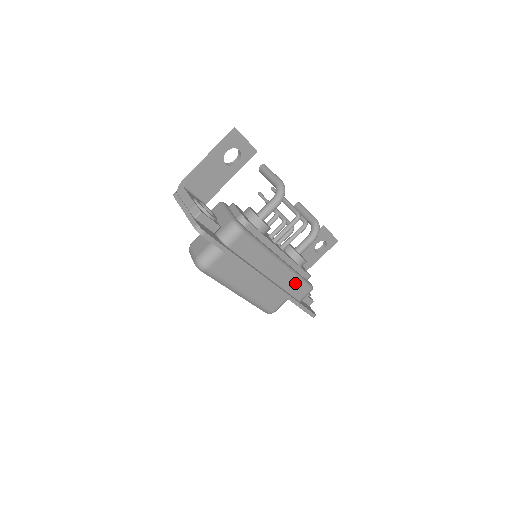
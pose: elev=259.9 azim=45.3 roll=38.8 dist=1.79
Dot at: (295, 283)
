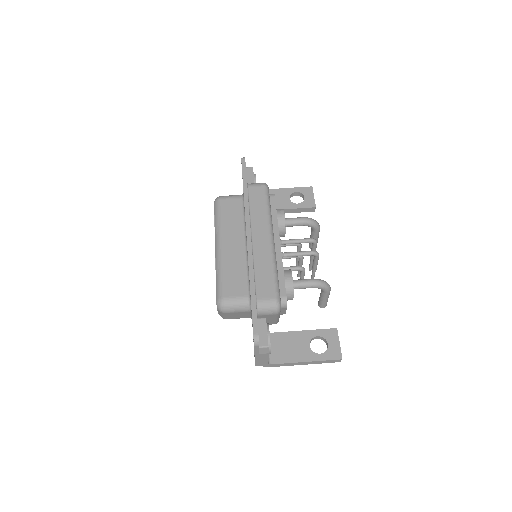
Dot at: (268, 272)
